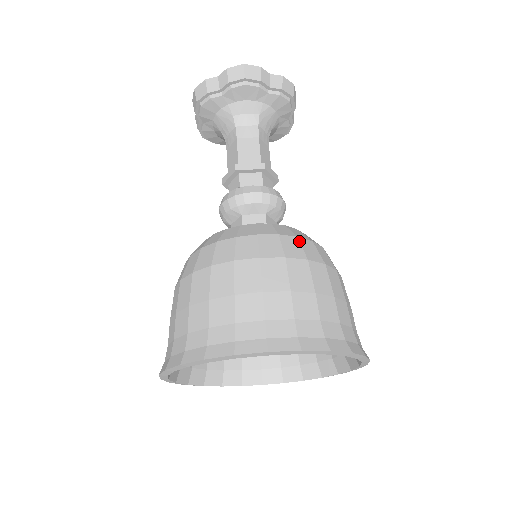
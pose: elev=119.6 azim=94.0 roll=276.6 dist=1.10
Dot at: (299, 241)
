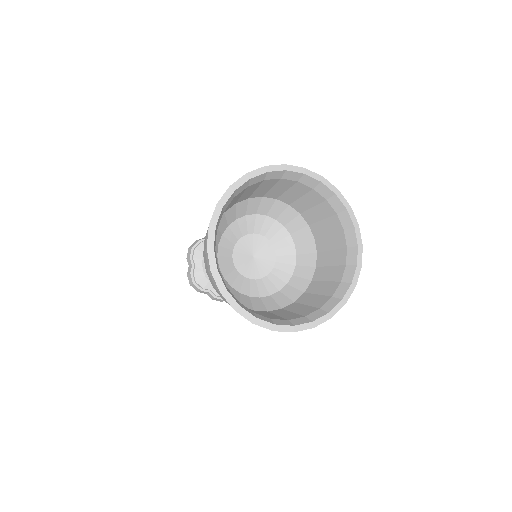
Dot at: occluded
